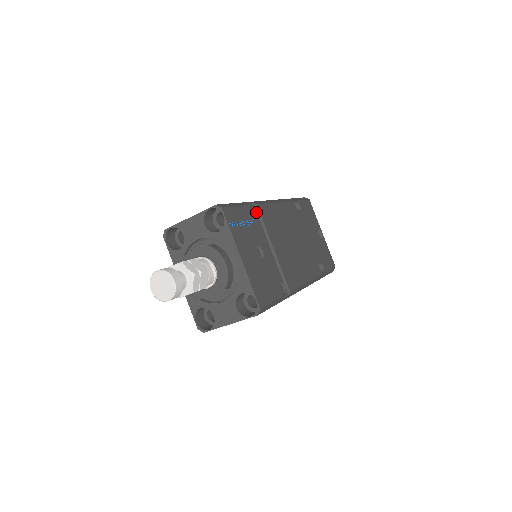
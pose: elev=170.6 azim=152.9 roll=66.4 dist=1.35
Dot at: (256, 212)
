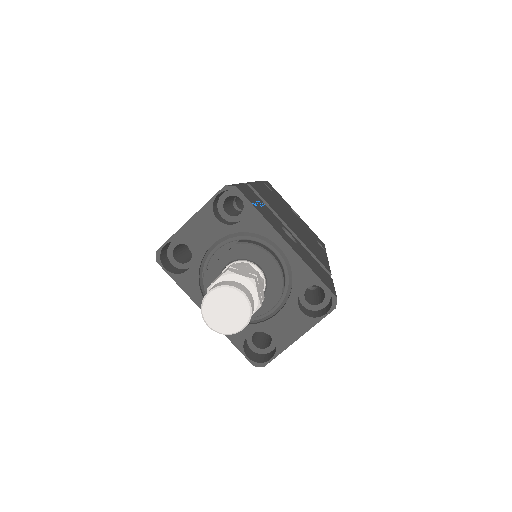
Dot at: occluded
